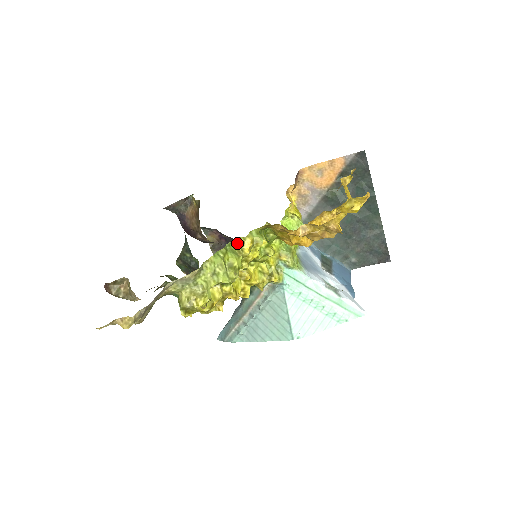
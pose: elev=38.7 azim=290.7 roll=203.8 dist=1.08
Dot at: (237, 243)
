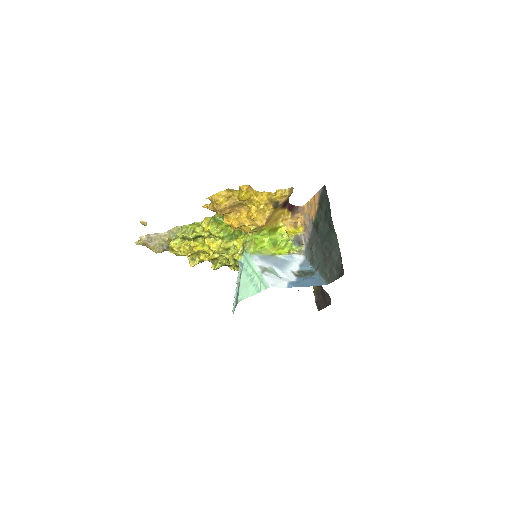
Dot at: occluded
